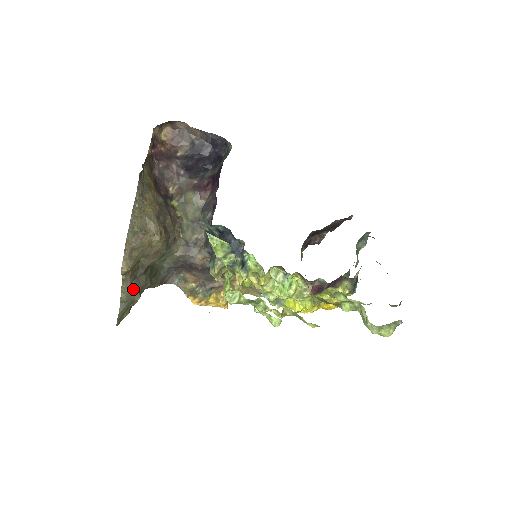
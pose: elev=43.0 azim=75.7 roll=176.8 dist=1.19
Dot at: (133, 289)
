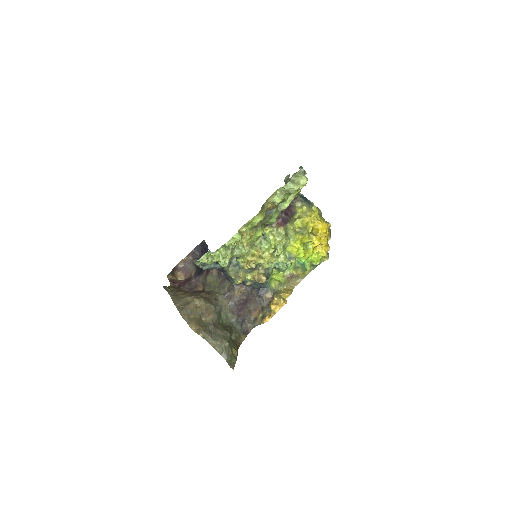
Dot at: (217, 339)
